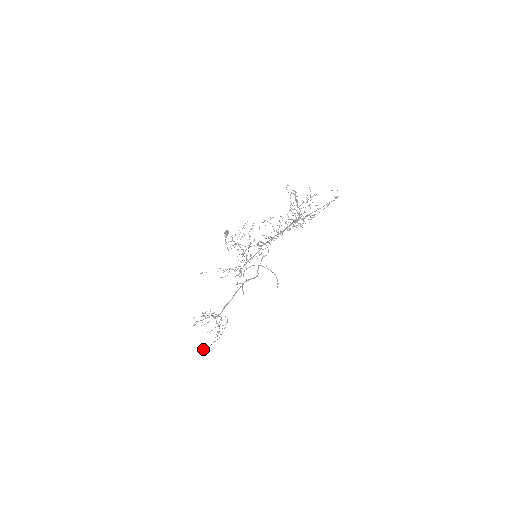
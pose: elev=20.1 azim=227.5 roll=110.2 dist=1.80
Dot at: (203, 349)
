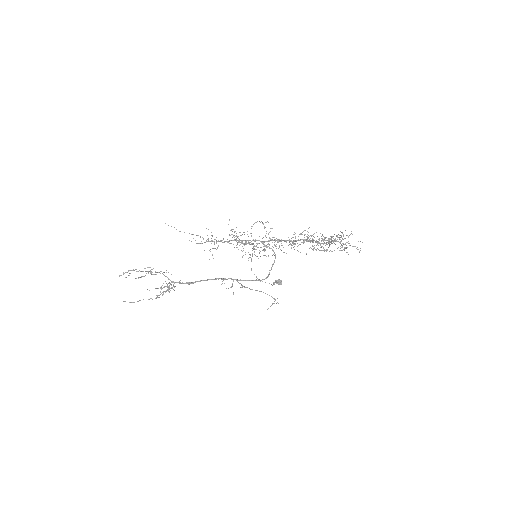
Dot at: (133, 302)
